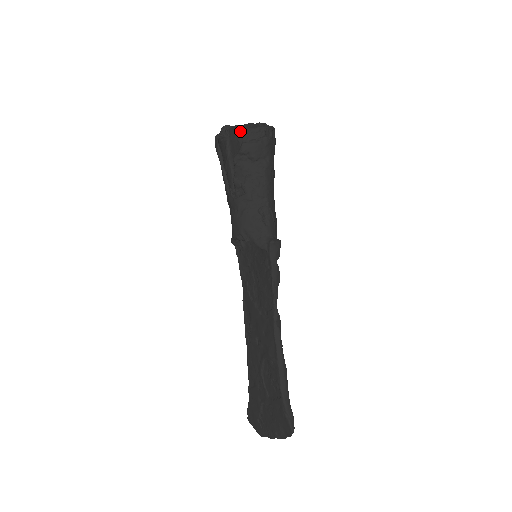
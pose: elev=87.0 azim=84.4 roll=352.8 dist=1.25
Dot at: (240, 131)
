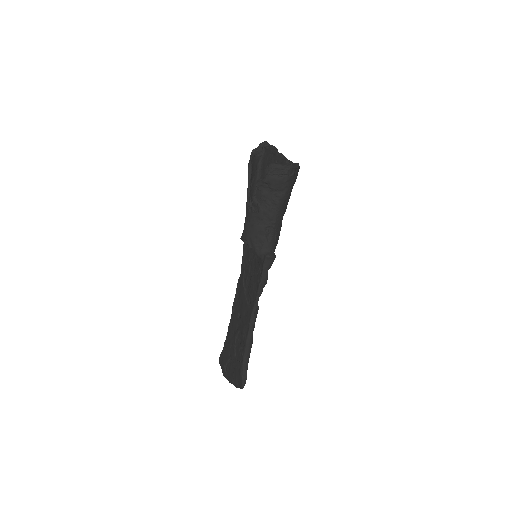
Dot at: (272, 155)
